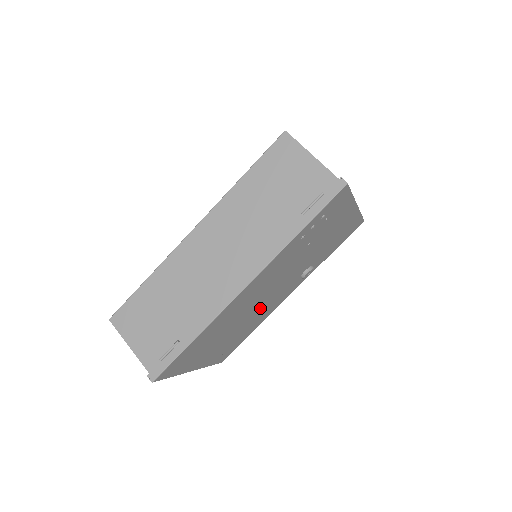
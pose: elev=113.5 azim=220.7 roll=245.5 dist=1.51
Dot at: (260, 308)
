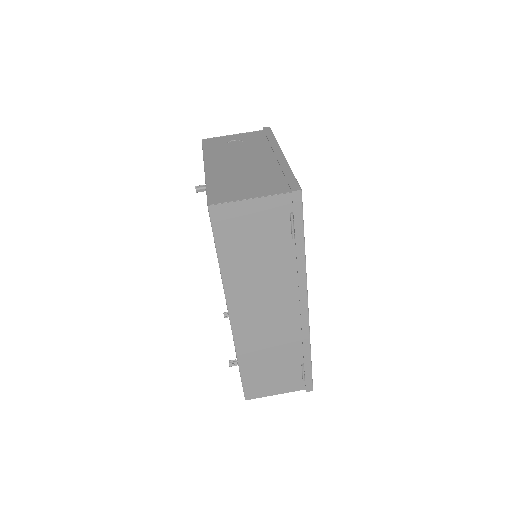
Dot at: occluded
